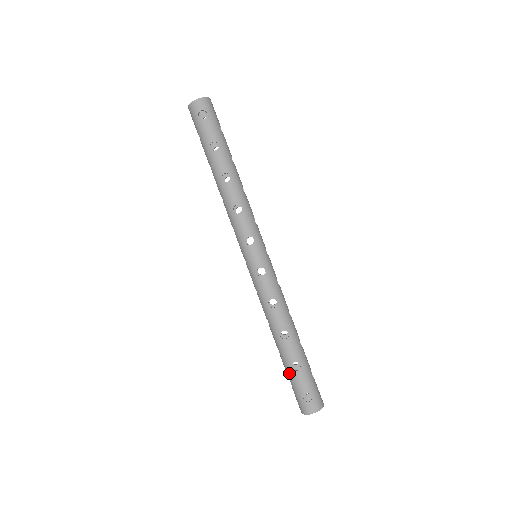
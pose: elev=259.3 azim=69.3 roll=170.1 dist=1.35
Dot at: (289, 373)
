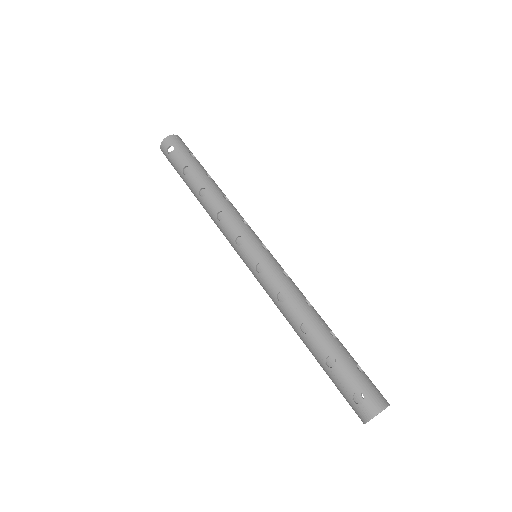
Dot at: (328, 374)
